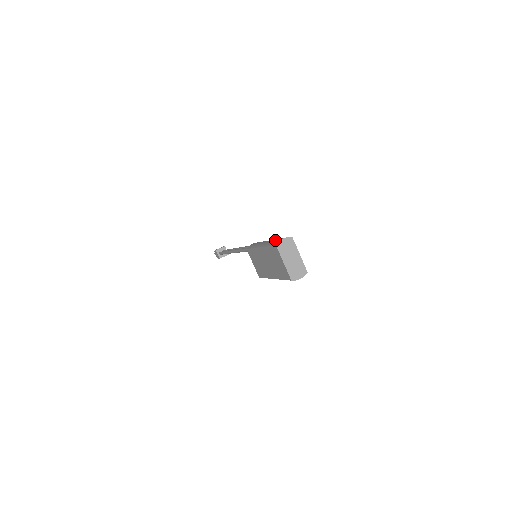
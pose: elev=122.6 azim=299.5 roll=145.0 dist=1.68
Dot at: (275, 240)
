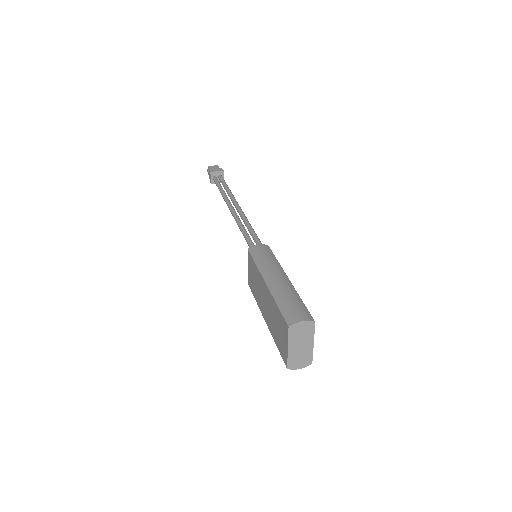
Dot at: (290, 306)
